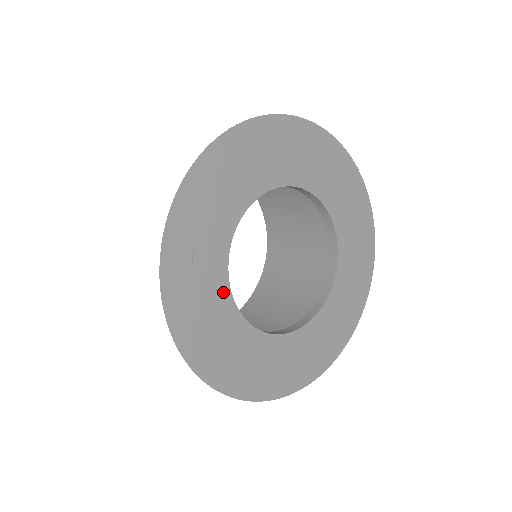
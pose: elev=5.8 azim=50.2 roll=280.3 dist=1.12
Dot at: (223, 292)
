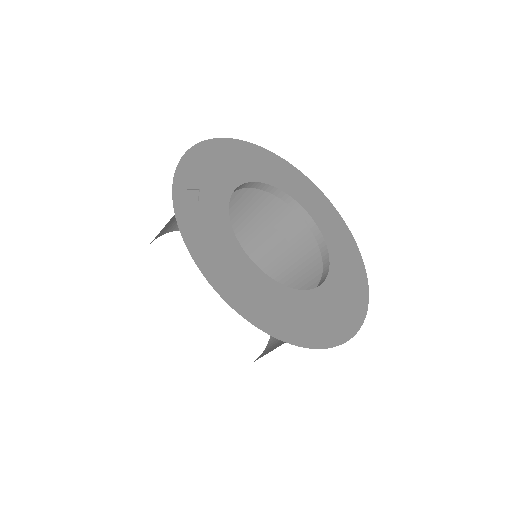
Dot at: (227, 231)
